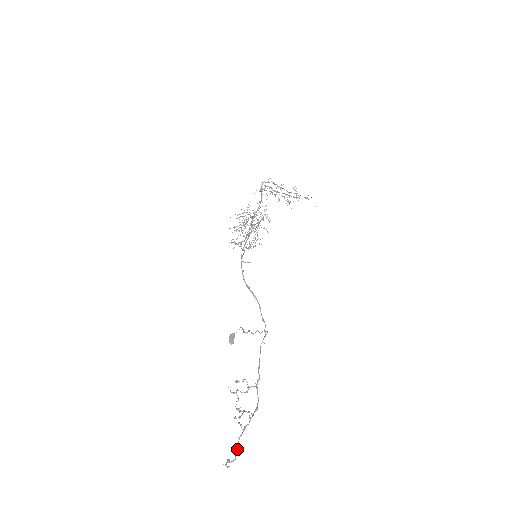
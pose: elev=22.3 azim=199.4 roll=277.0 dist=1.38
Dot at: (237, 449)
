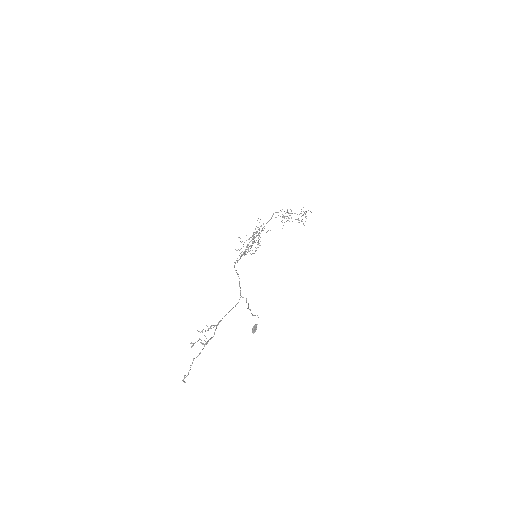
Dot at: occluded
